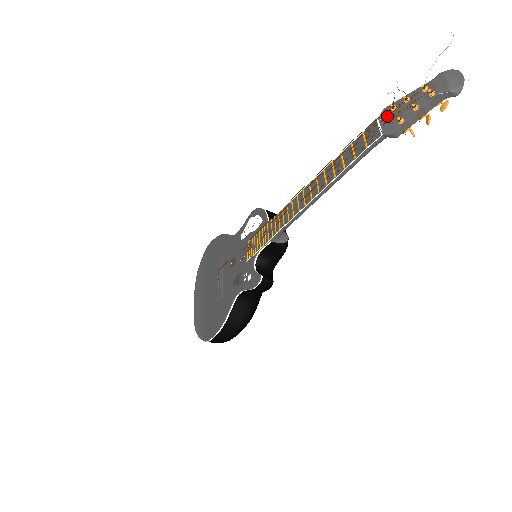
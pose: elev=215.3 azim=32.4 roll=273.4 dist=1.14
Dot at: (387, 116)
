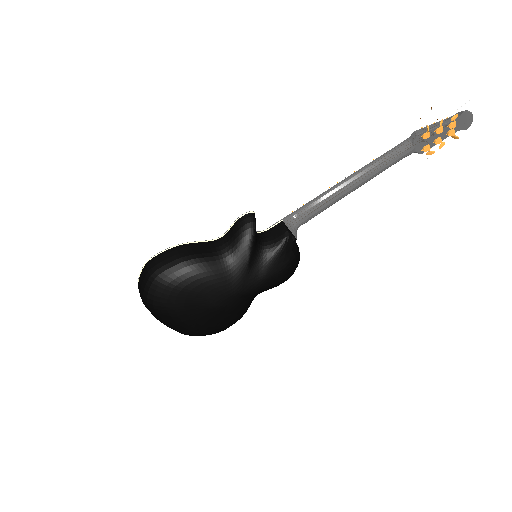
Dot at: occluded
